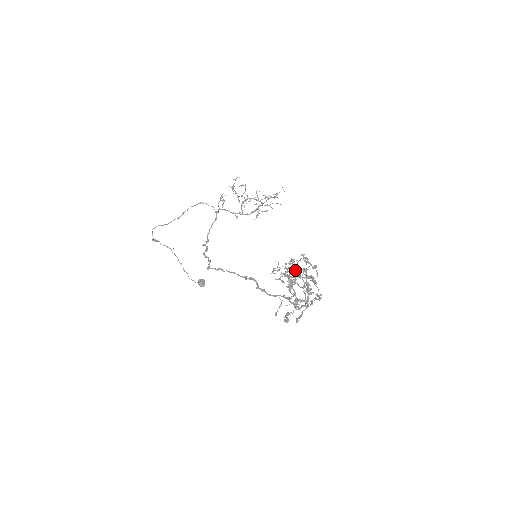
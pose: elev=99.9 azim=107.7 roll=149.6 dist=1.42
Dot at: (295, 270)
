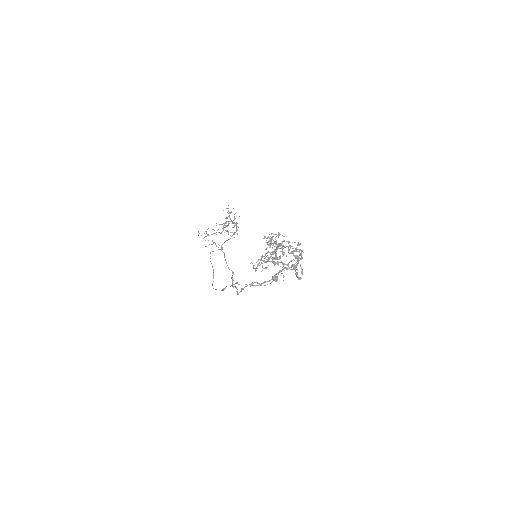
Dot at: (267, 253)
